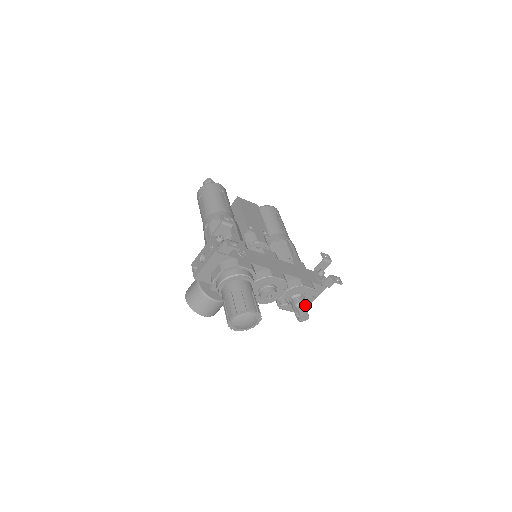
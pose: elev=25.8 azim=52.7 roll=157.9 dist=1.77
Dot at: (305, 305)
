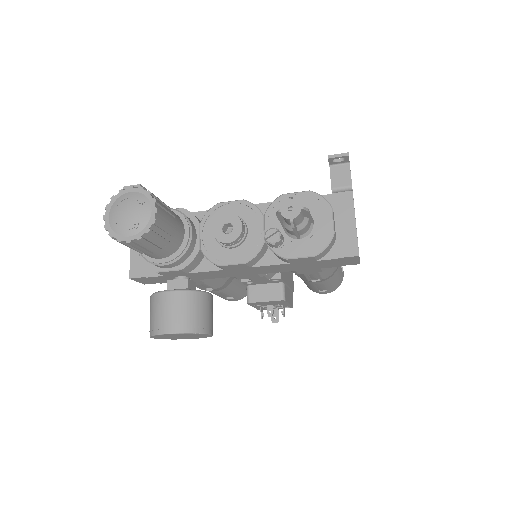
Dot at: occluded
